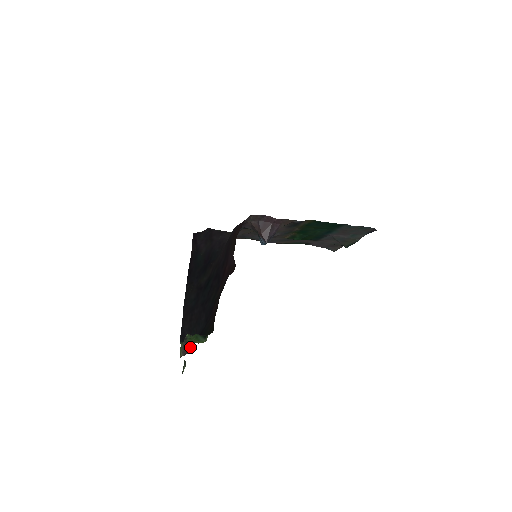
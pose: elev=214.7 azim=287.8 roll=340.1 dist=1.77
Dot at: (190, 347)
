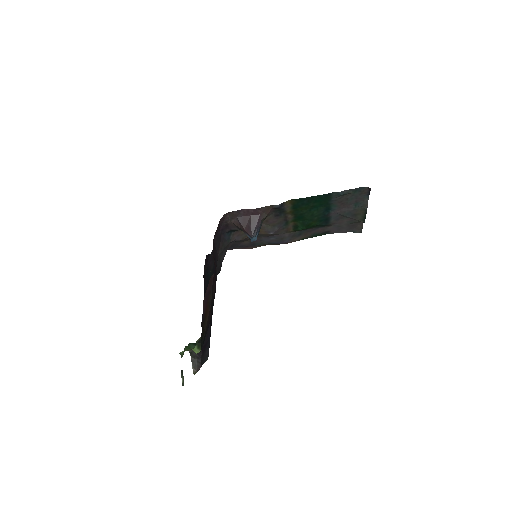
Dot at: (199, 361)
